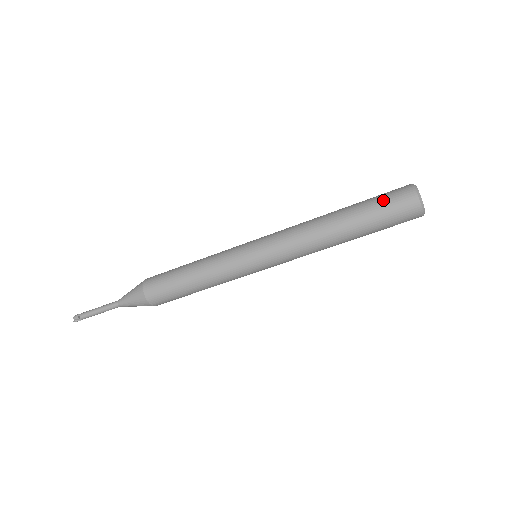
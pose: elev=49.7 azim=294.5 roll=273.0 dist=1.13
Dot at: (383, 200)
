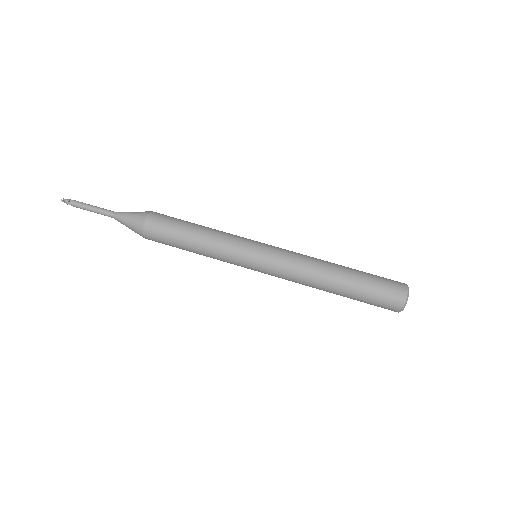
Dot at: occluded
